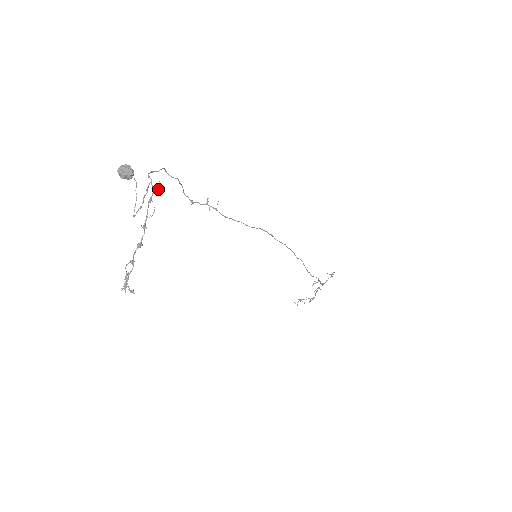
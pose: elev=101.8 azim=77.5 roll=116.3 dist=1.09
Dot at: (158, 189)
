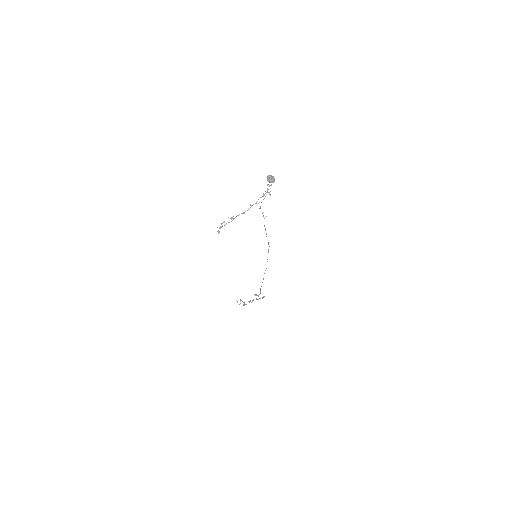
Dot at: (270, 194)
